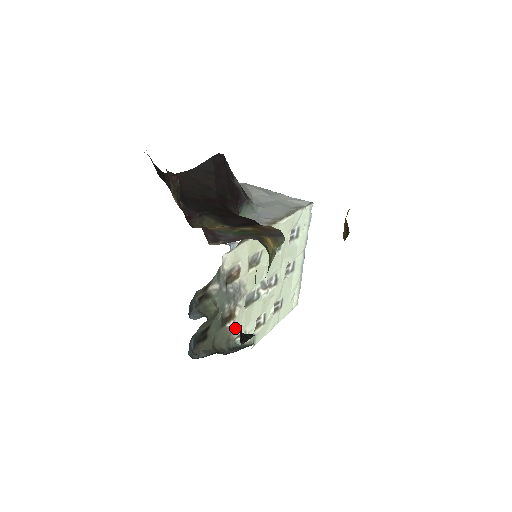
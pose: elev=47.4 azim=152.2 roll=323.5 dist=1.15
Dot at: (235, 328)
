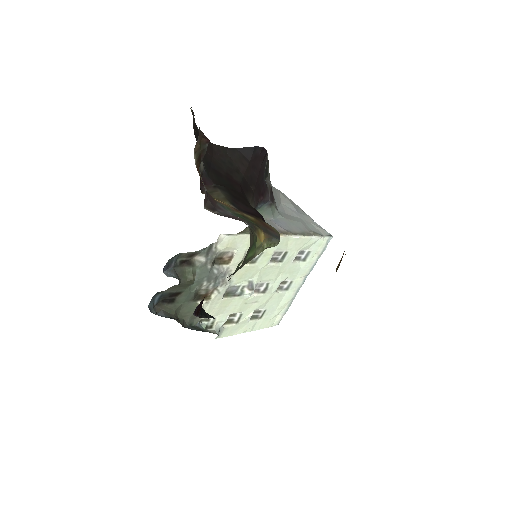
Dot at: (206, 310)
